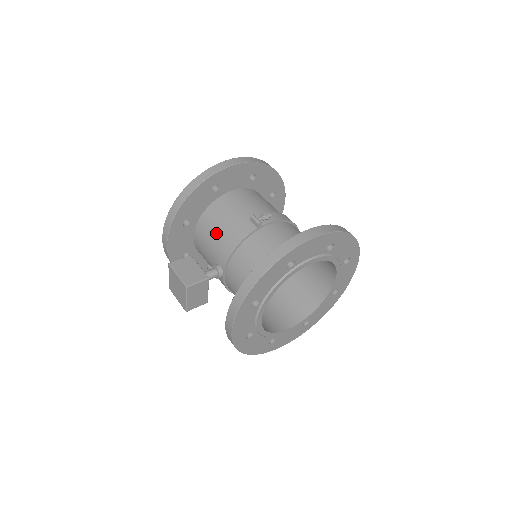
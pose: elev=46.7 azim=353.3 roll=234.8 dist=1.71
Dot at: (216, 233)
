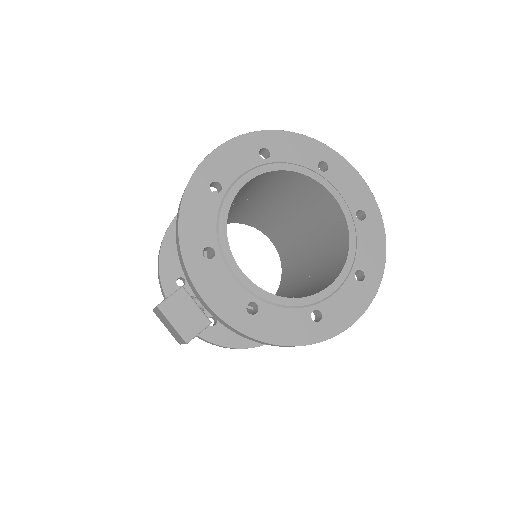
Dot at: occluded
